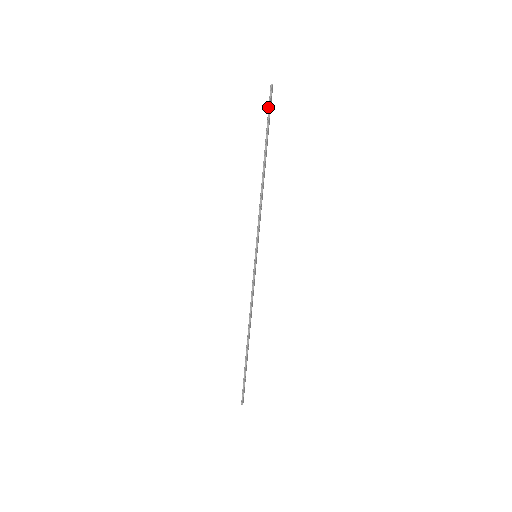
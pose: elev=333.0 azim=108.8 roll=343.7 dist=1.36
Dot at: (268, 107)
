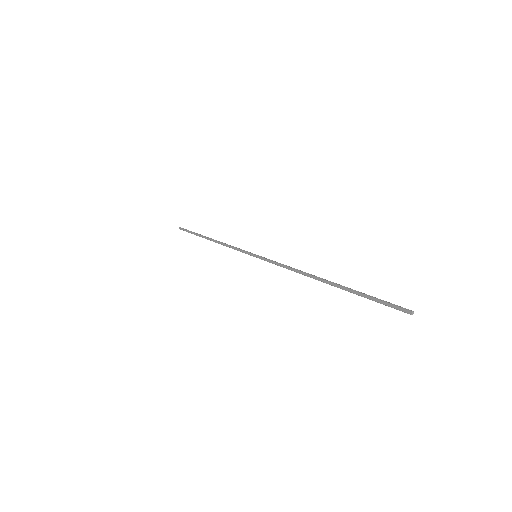
Dot at: (186, 230)
